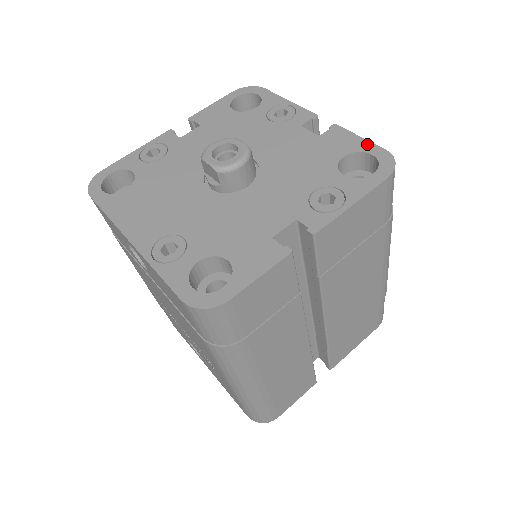
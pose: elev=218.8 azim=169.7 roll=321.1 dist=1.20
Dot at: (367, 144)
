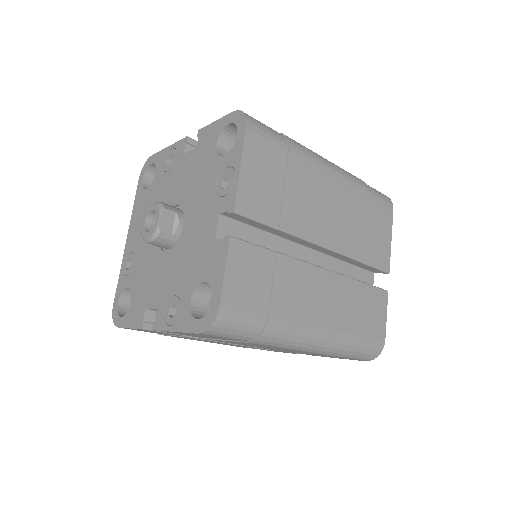
Dot at: (219, 285)
